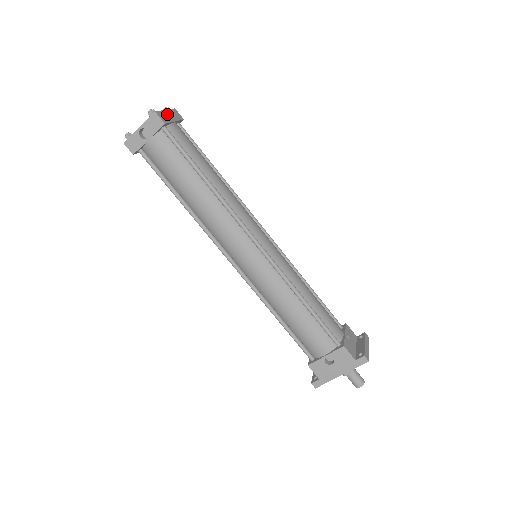
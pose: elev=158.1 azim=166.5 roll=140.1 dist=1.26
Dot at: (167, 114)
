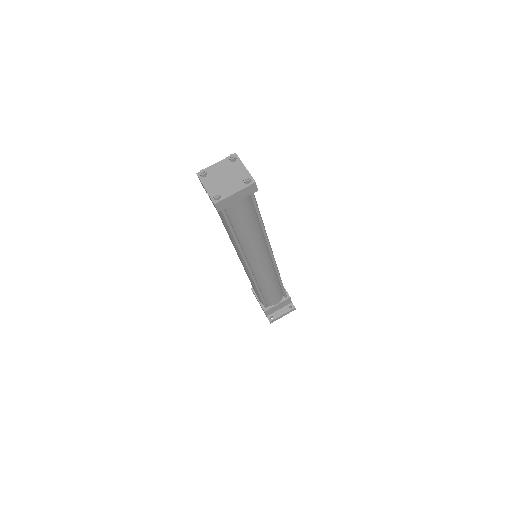
Dot at: (233, 198)
